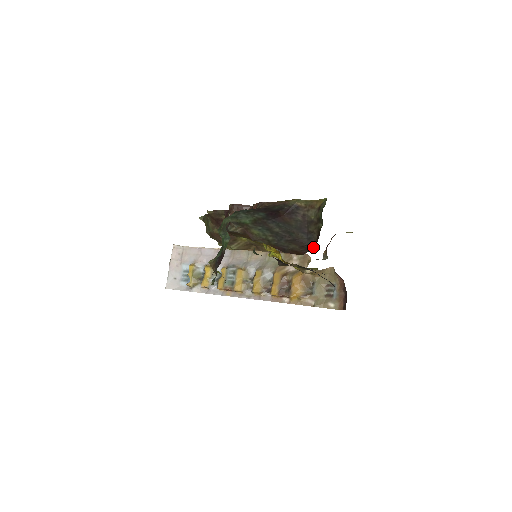
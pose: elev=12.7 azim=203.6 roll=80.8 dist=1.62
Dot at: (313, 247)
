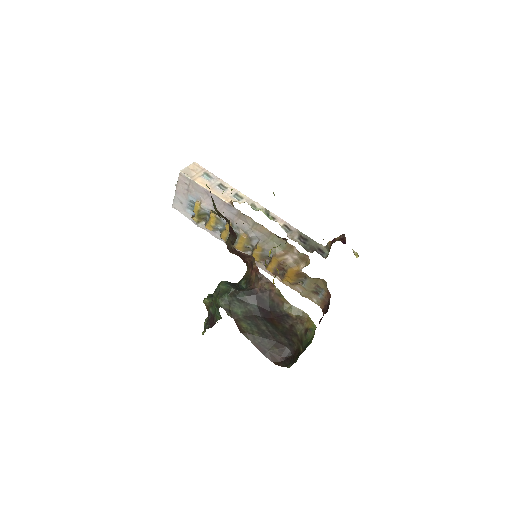
Dot at: (290, 355)
